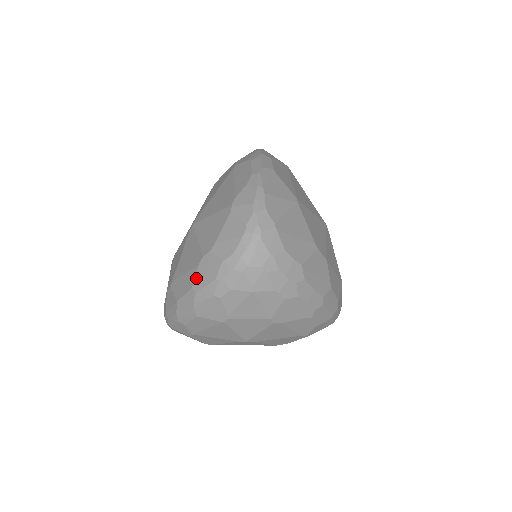
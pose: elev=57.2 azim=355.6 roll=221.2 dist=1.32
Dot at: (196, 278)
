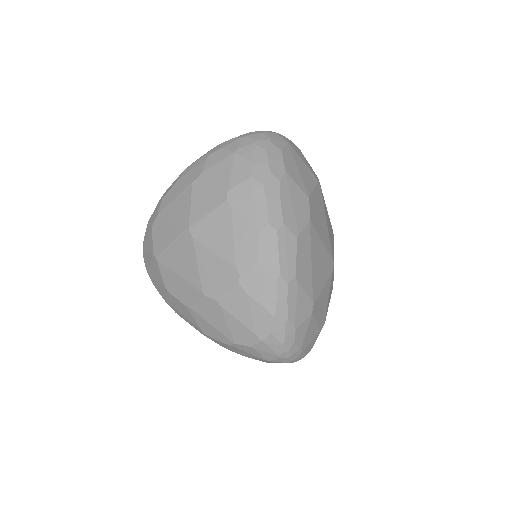
Dot at: occluded
